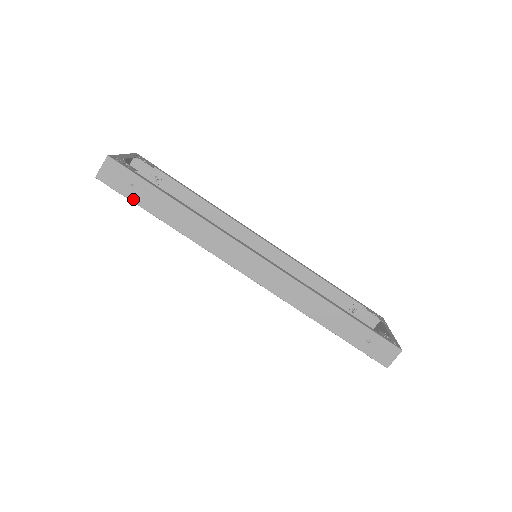
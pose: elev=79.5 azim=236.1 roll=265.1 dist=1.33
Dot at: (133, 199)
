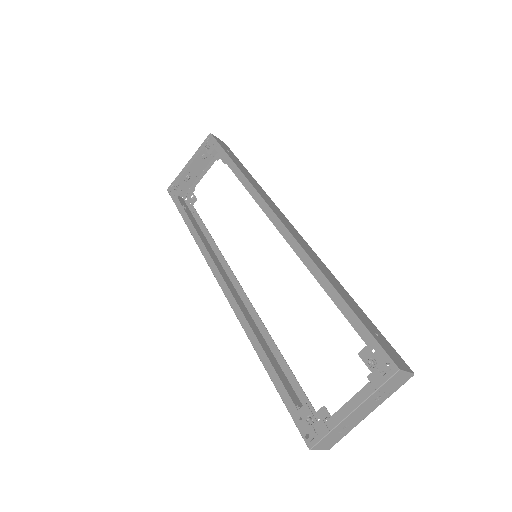
Dot at: (225, 150)
